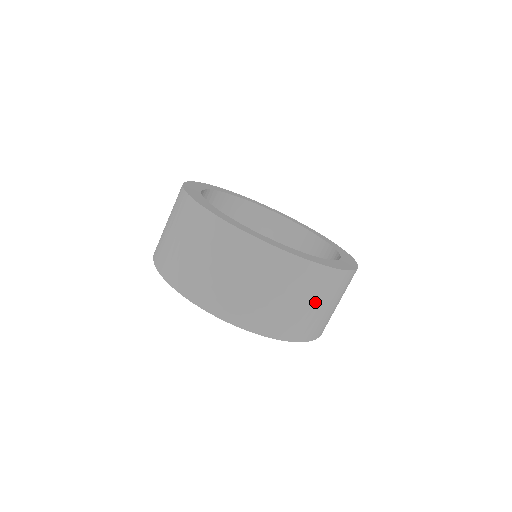
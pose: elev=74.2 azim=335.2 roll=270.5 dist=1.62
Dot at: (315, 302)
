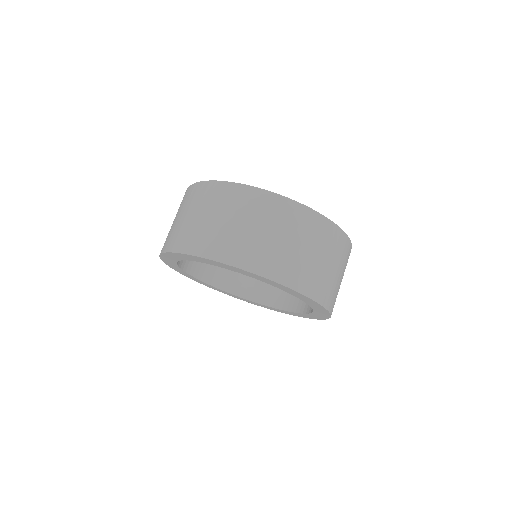
Dot at: (218, 215)
